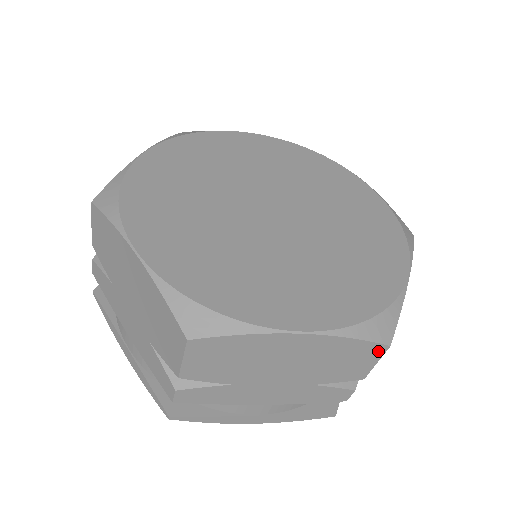
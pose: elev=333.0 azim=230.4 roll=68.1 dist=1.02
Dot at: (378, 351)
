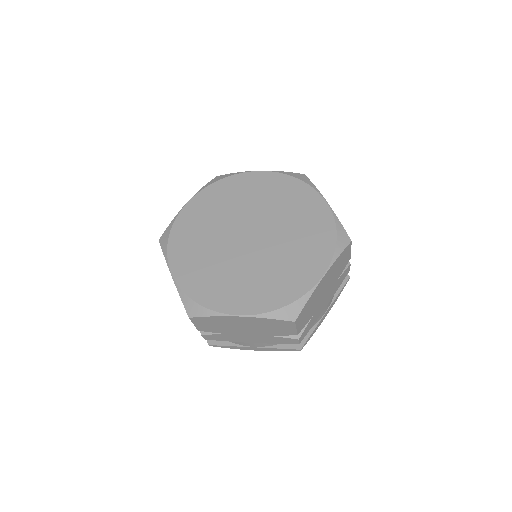
Dot at: (290, 324)
